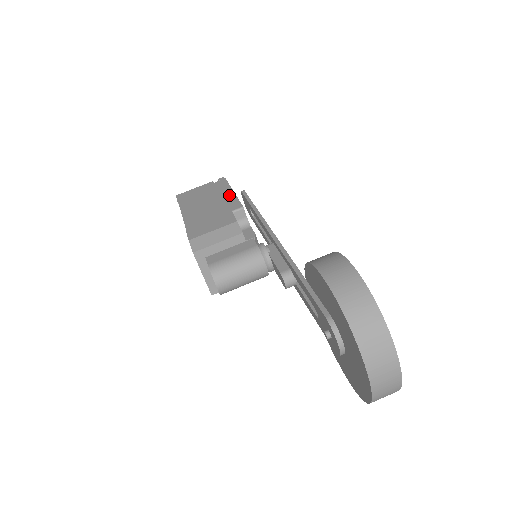
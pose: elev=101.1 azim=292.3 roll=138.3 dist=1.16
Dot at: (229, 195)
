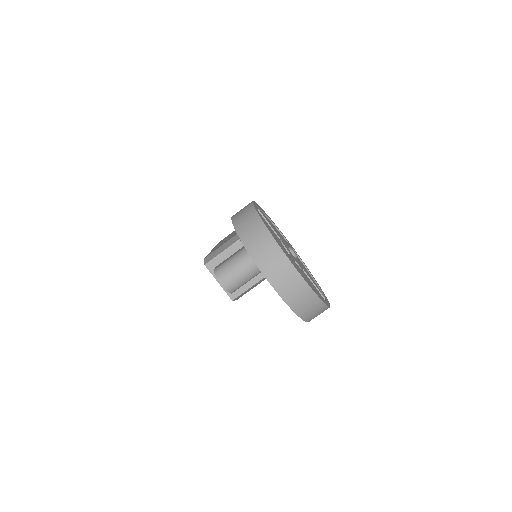
Dot at: occluded
